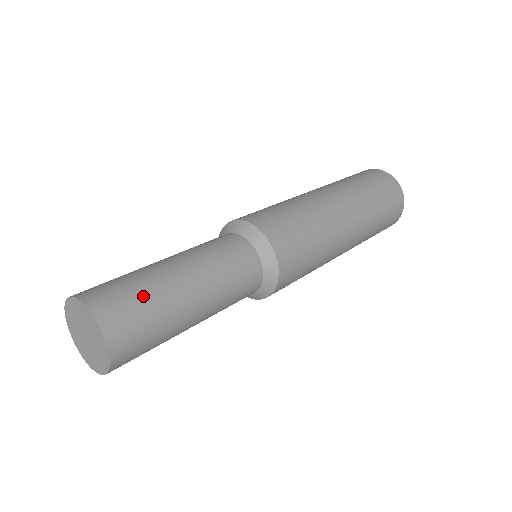
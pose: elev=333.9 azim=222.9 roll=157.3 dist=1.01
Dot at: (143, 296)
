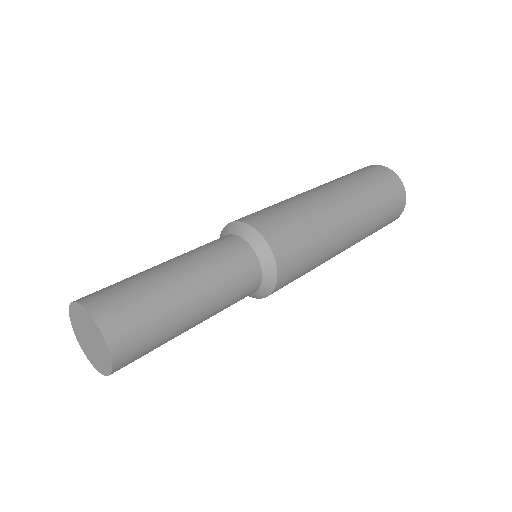
Dot at: (132, 287)
